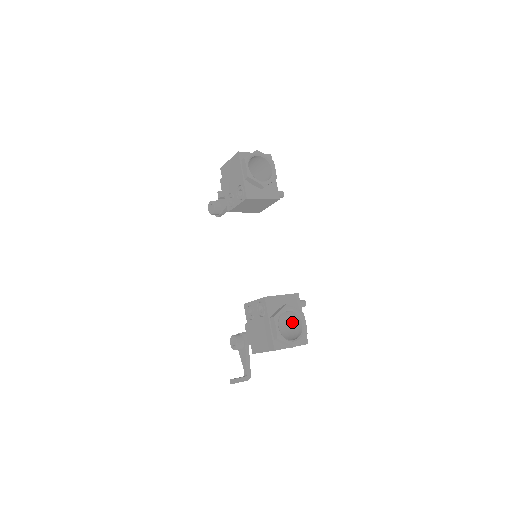
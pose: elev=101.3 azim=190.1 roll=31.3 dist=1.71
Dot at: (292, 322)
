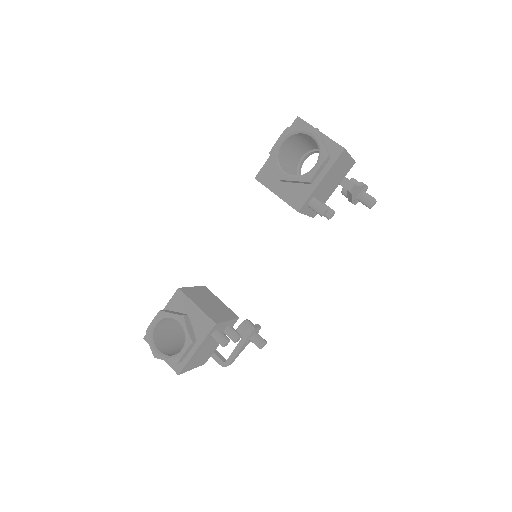
Dot at: occluded
